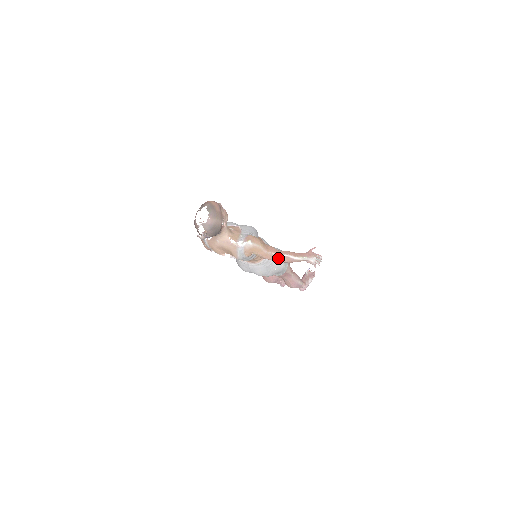
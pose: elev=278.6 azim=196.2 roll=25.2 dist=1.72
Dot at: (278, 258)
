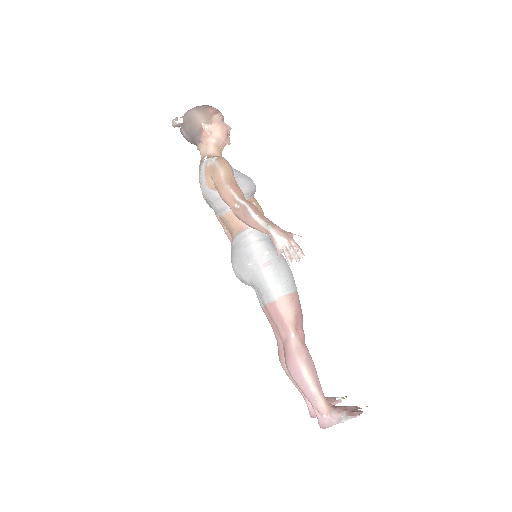
Dot at: (235, 204)
